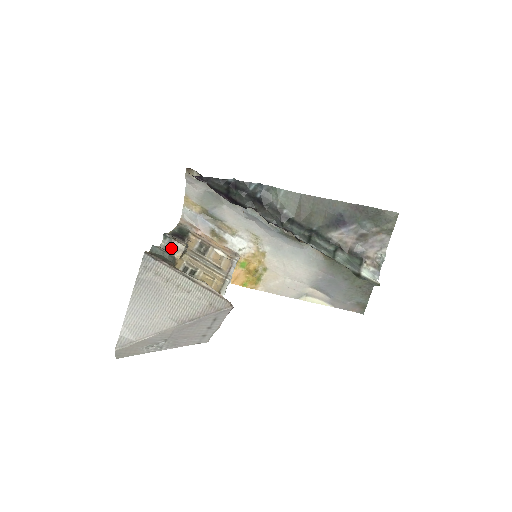
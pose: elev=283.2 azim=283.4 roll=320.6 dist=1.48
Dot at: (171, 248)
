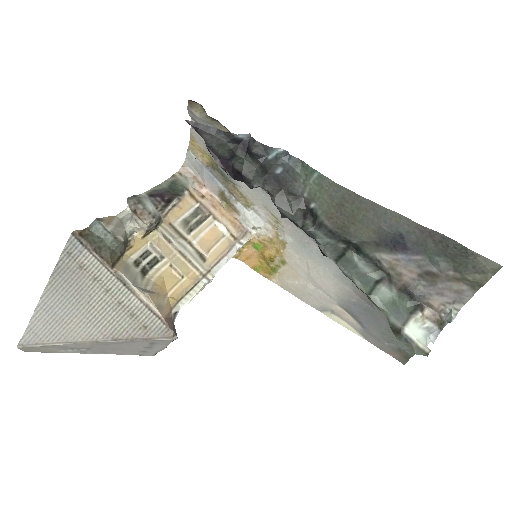
Dot at: (130, 222)
